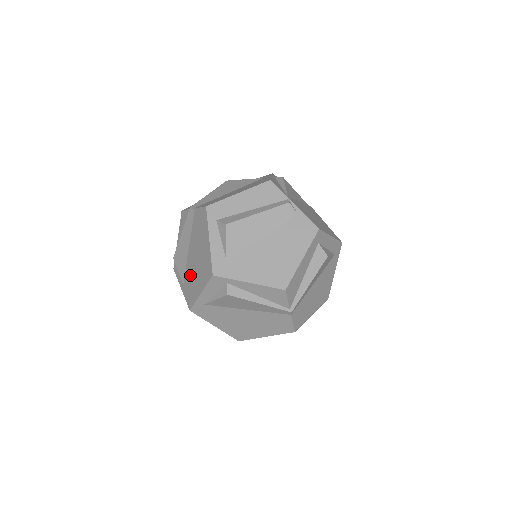
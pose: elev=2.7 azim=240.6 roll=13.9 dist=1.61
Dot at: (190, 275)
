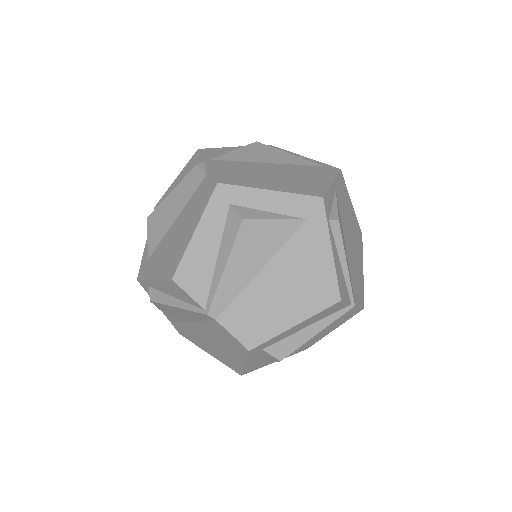
Dot at: occluded
